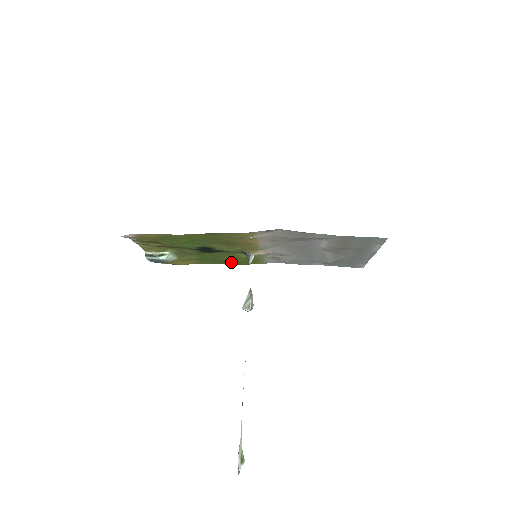
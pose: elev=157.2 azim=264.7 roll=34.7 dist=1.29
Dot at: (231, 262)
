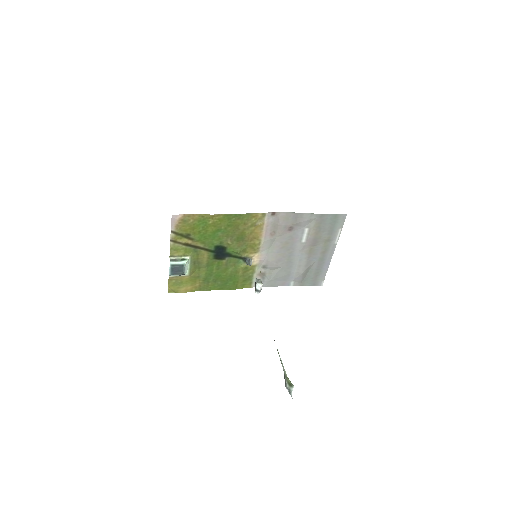
Dot at: (227, 283)
